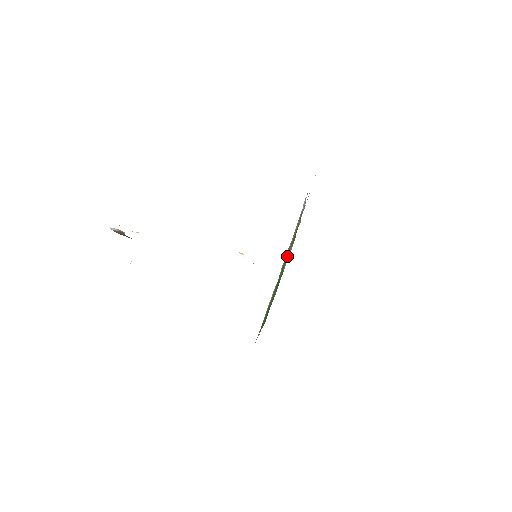
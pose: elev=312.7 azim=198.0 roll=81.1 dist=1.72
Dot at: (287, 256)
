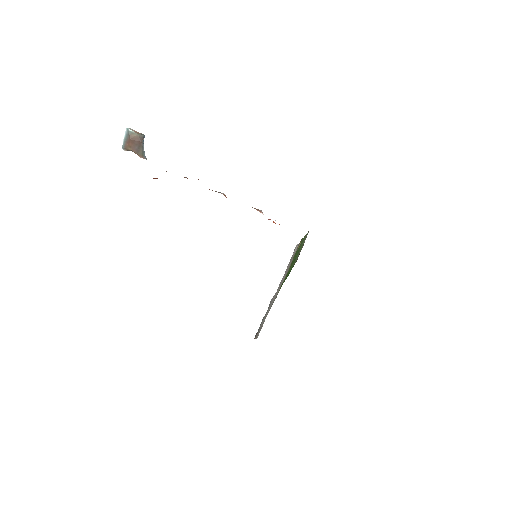
Dot at: (303, 240)
